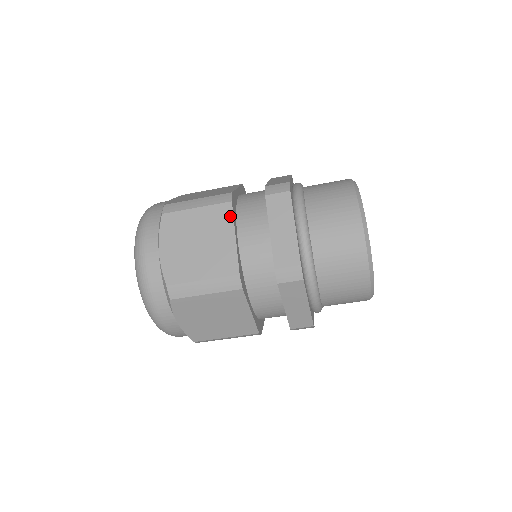
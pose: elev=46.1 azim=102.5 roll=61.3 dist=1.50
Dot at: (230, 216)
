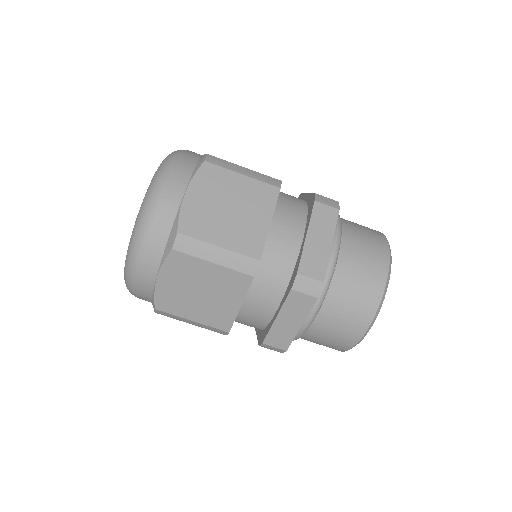
Dot at: (273, 201)
